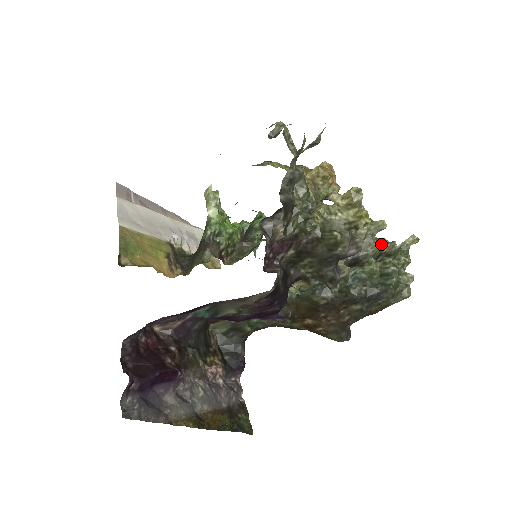
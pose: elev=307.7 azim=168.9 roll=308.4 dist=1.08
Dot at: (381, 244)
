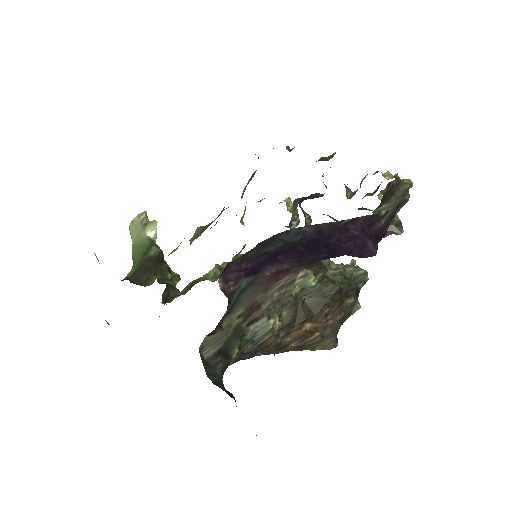
Dot at: (337, 264)
